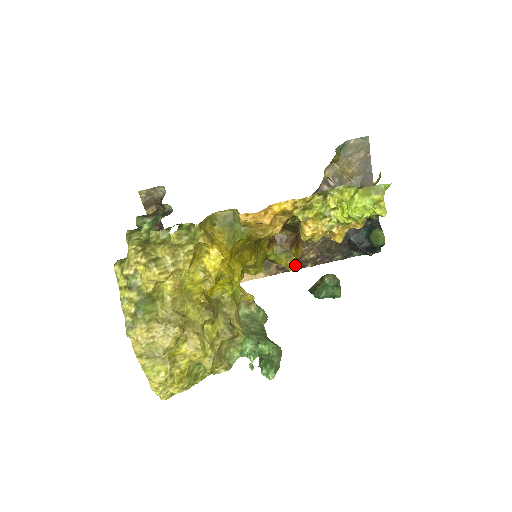
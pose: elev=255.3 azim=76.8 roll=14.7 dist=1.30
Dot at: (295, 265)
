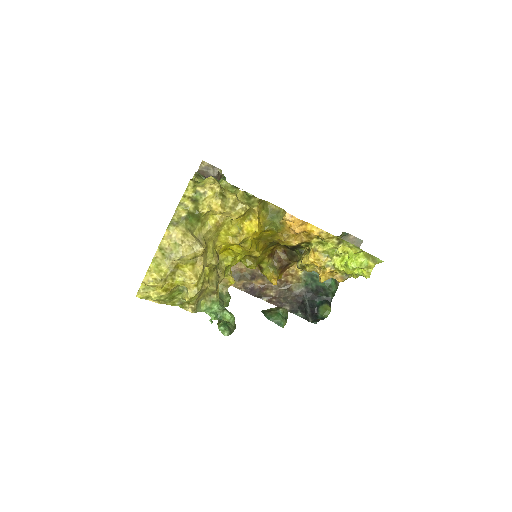
Dot at: occluded
